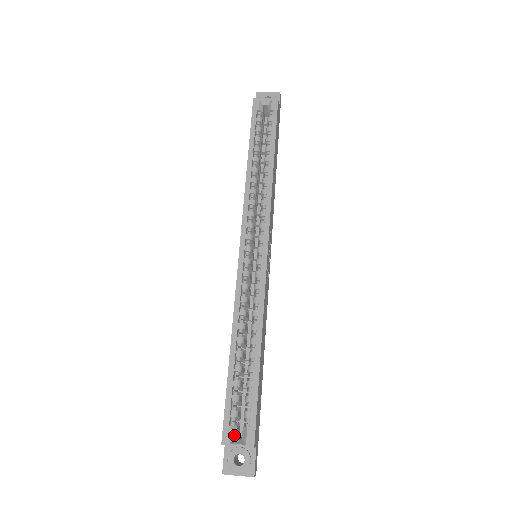
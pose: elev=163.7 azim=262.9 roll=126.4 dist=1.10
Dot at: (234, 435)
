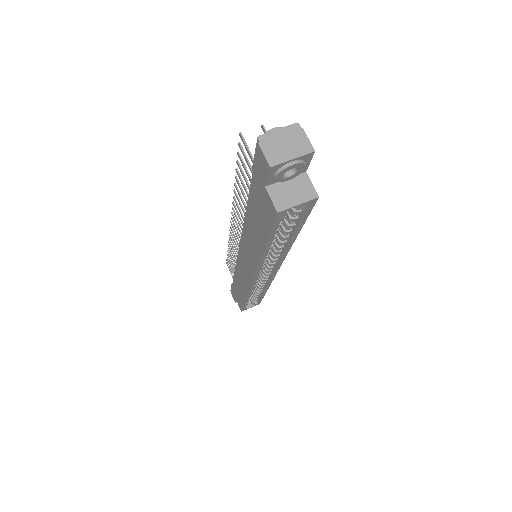
Dot at: (247, 306)
